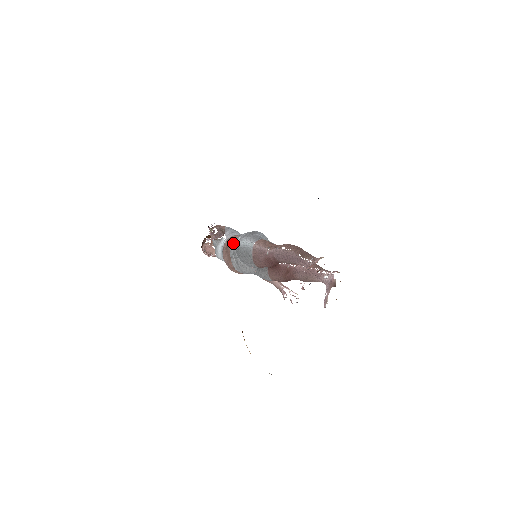
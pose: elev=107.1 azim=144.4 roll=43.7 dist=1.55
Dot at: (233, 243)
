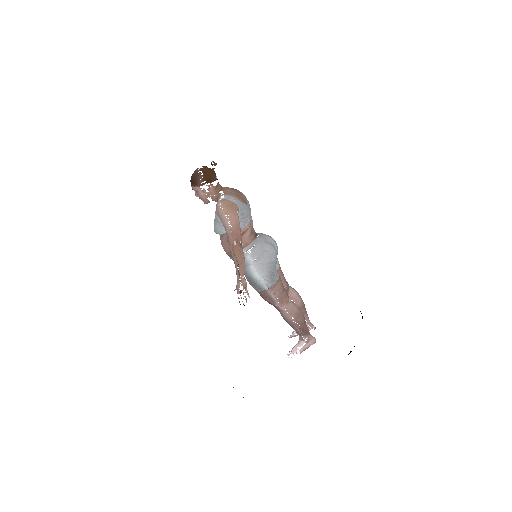
Dot at: (245, 258)
